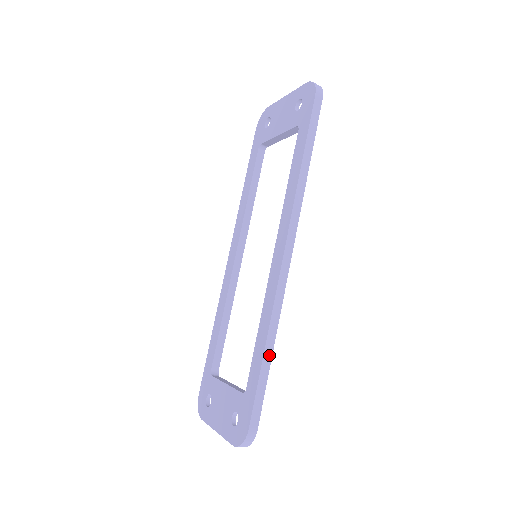
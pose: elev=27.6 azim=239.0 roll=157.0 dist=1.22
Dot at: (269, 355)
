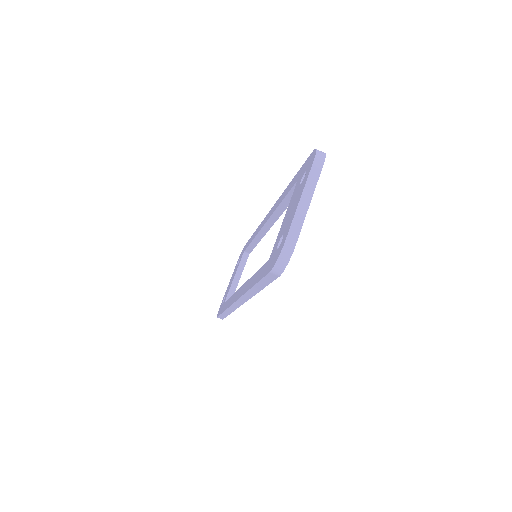
Dot at: occluded
